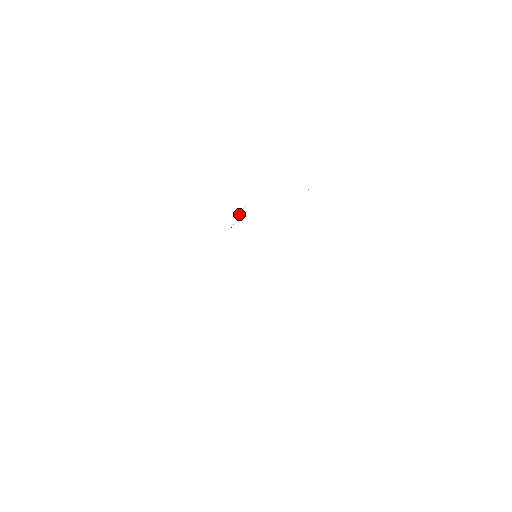
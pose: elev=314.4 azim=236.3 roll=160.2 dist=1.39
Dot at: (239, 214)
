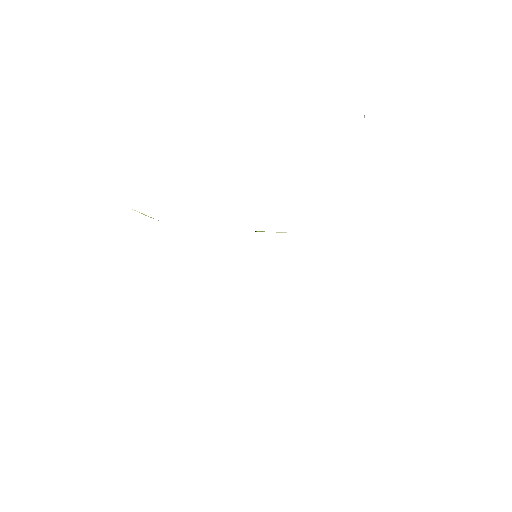
Dot at: occluded
